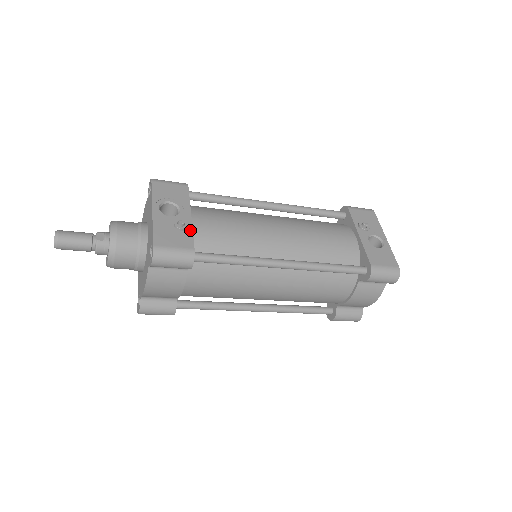
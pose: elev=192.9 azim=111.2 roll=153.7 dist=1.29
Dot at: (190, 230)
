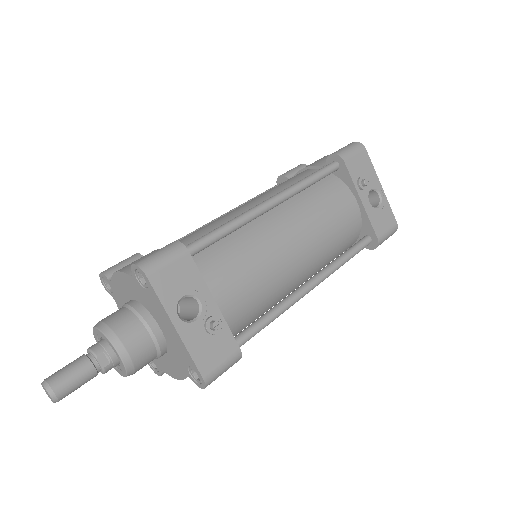
Dot at: (224, 325)
